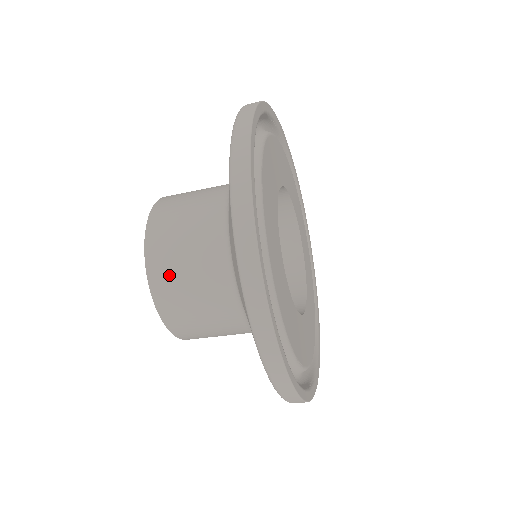
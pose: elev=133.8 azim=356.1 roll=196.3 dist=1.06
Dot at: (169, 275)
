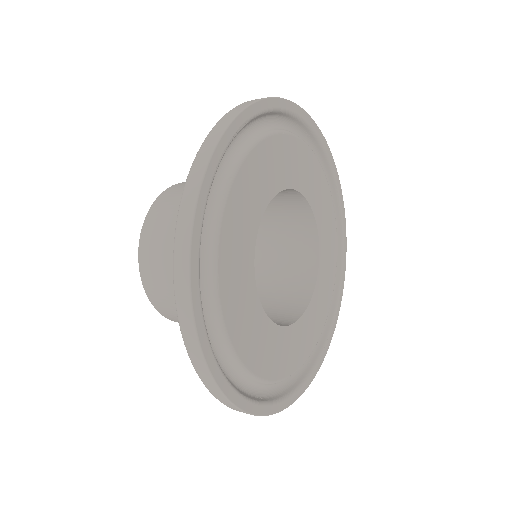
Dot at: (177, 194)
